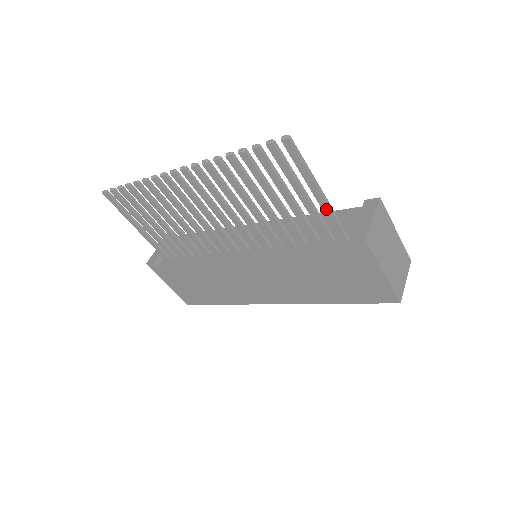
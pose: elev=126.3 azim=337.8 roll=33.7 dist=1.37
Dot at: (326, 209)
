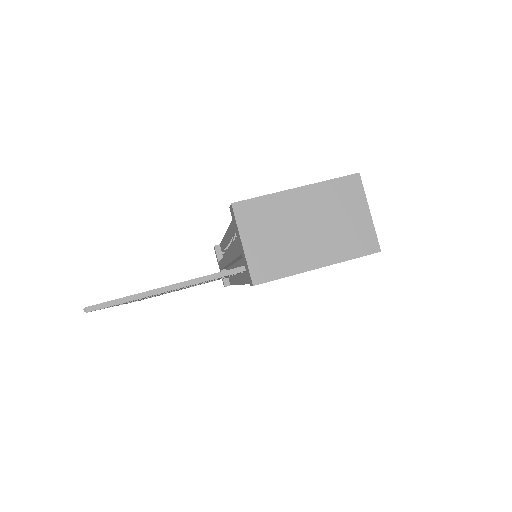
Dot at: occluded
